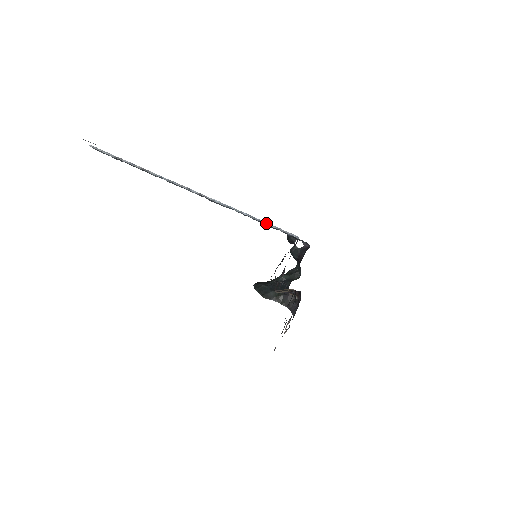
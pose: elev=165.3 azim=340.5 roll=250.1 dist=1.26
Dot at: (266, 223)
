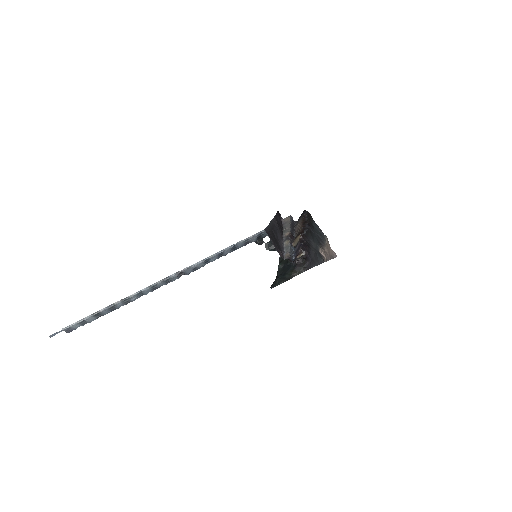
Dot at: (237, 243)
